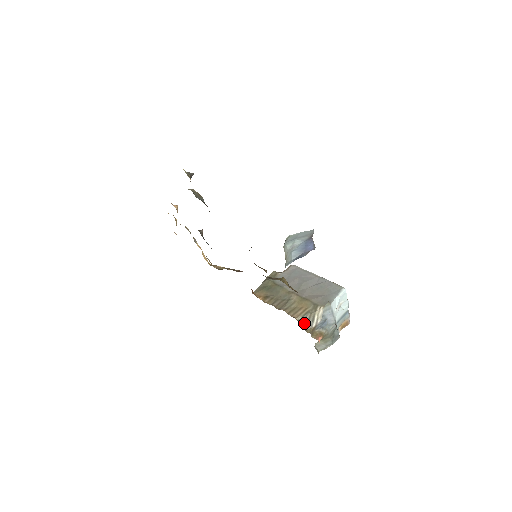
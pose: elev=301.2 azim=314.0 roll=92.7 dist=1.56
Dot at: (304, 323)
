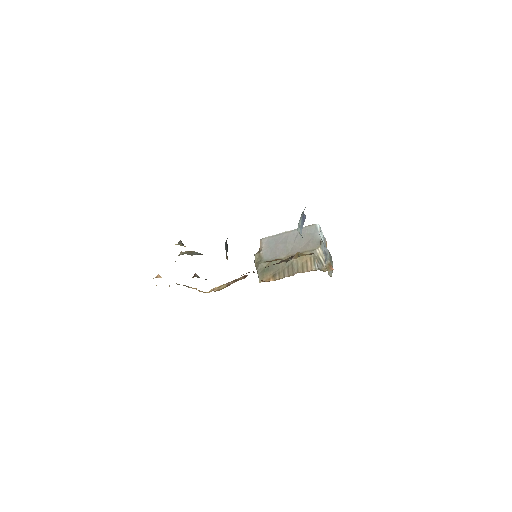
Dot at: (319, 268)
